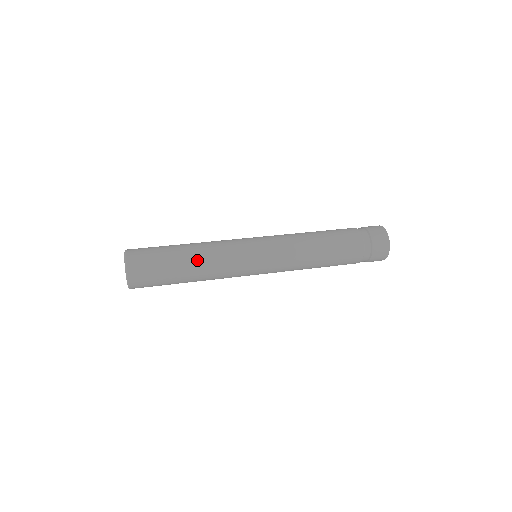
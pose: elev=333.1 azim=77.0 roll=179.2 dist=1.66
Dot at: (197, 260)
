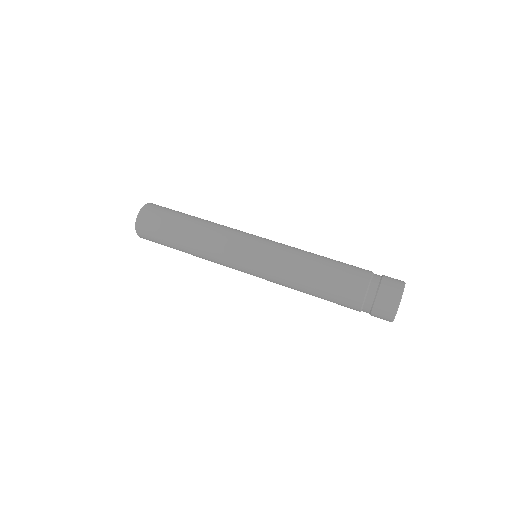
Dot at: (191, 250)
